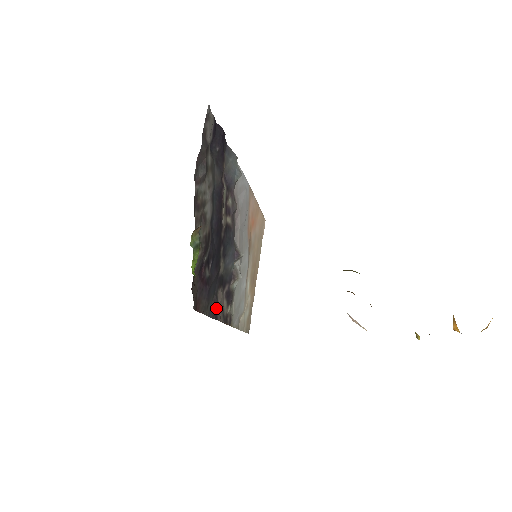
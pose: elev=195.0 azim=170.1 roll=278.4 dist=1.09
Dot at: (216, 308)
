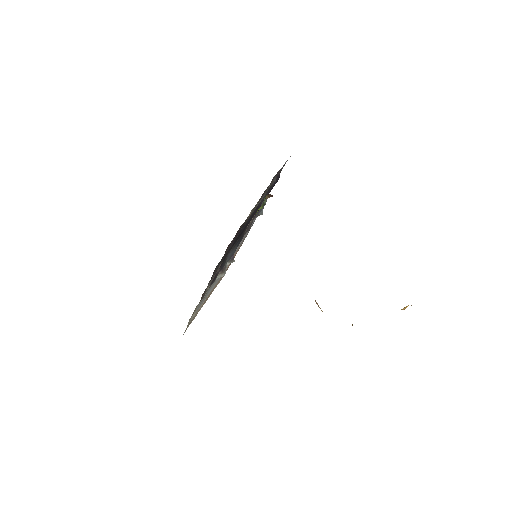
Dot at: (215, 271)
